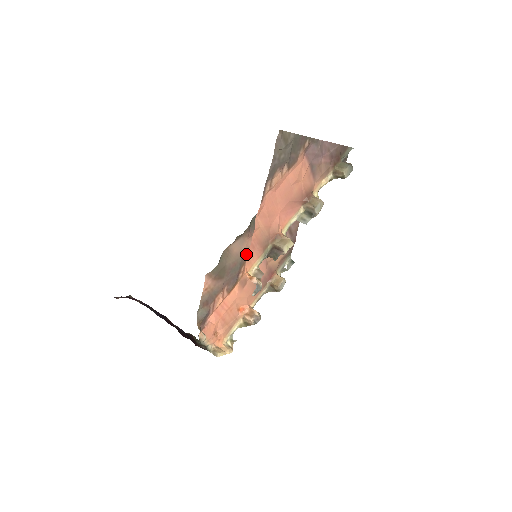
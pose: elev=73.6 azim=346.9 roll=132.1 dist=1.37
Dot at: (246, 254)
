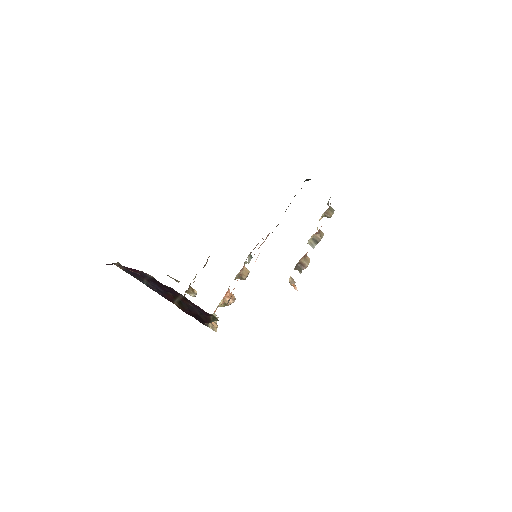
Dot at: occluded
